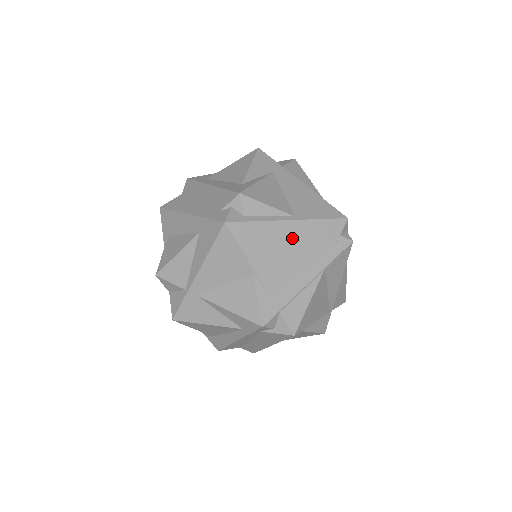
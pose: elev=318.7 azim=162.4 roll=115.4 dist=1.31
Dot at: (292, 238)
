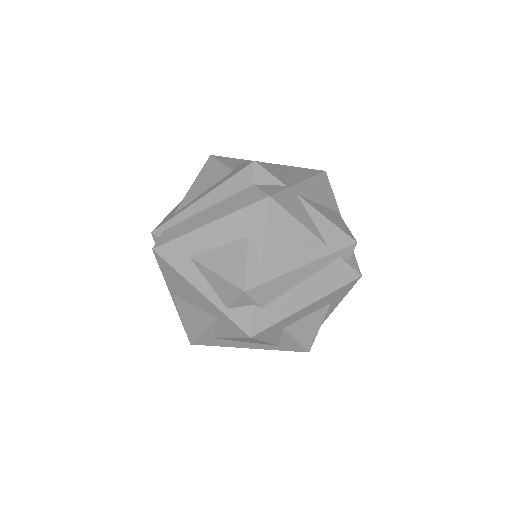
Dot at: occluded
